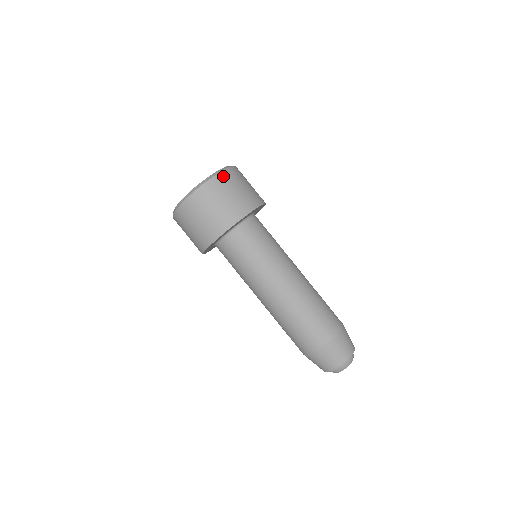
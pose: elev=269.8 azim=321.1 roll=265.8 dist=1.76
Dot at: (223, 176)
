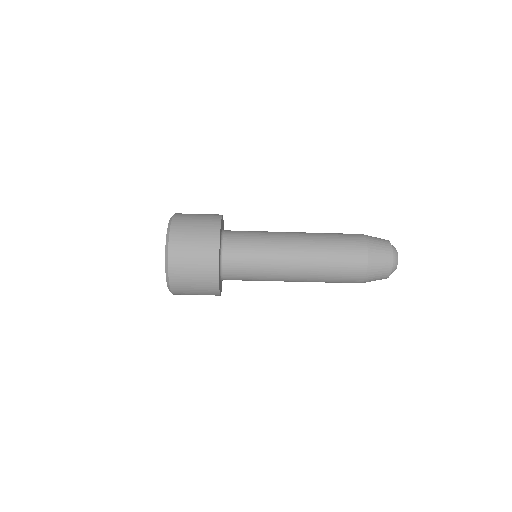
Dot at: (173, 262)
